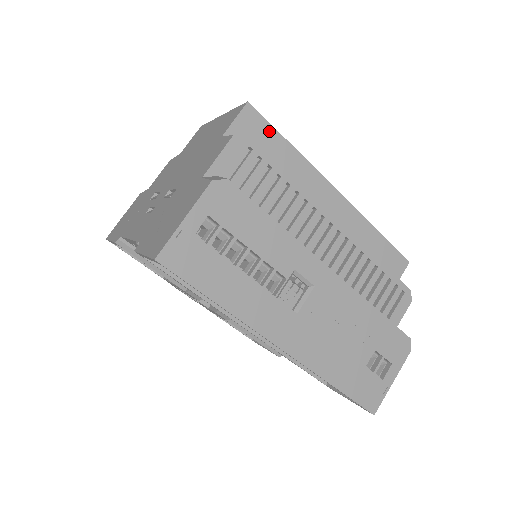
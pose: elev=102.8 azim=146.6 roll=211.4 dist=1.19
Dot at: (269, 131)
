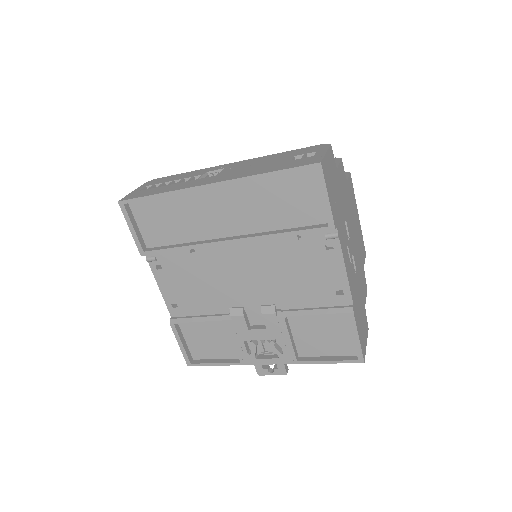
Dot at: occluded
